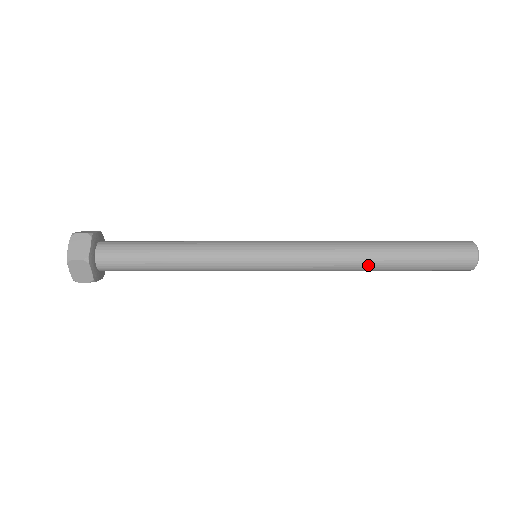
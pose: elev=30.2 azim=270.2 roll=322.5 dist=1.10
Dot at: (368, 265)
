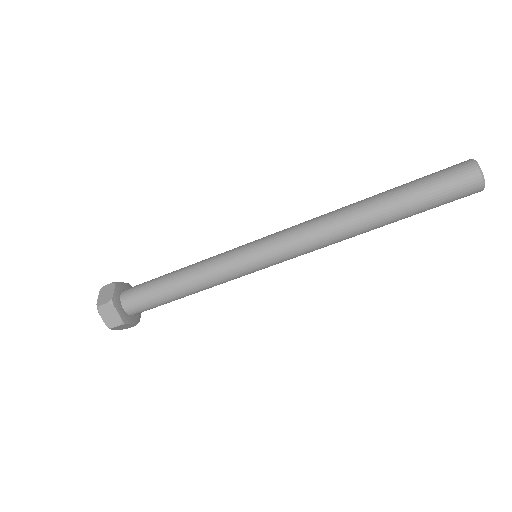
Dot at: (361, 222)
